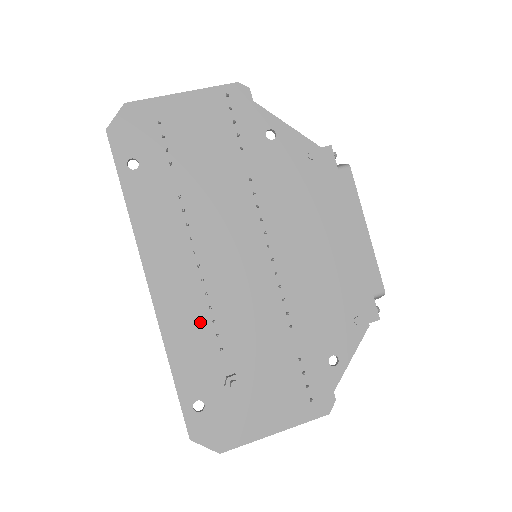
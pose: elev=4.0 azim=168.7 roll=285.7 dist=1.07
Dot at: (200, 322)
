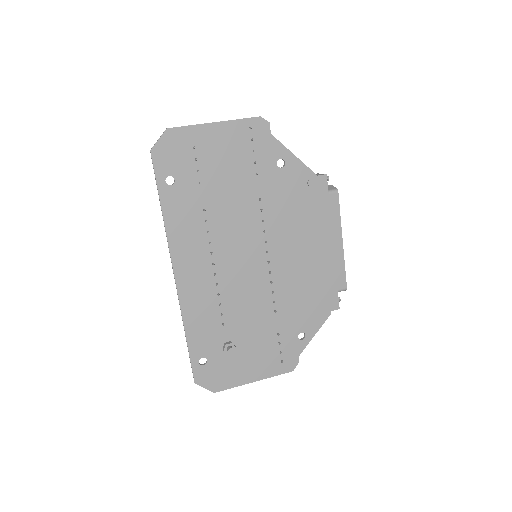
Dot at: (210, 304)
